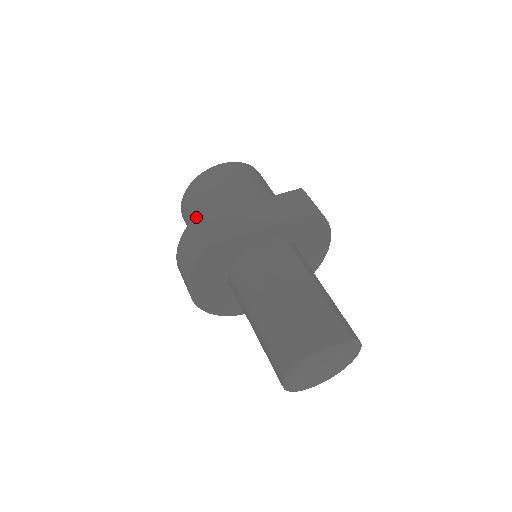
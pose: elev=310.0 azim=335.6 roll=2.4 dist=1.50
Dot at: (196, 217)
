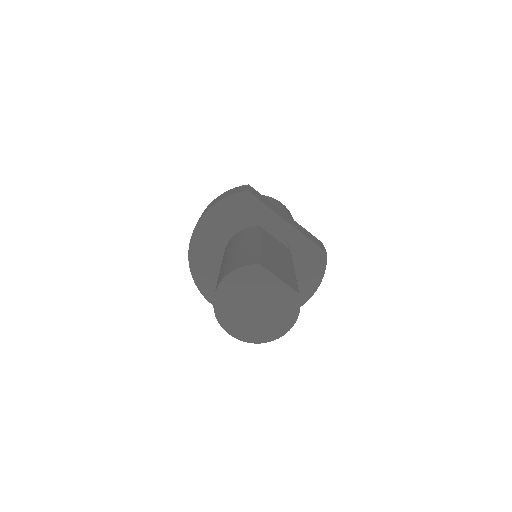
Dot at: occluded
